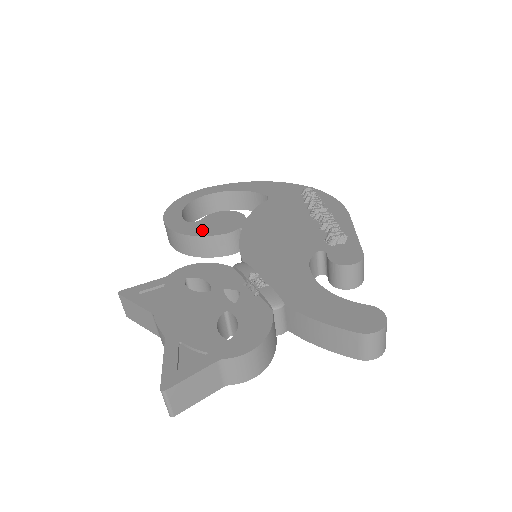
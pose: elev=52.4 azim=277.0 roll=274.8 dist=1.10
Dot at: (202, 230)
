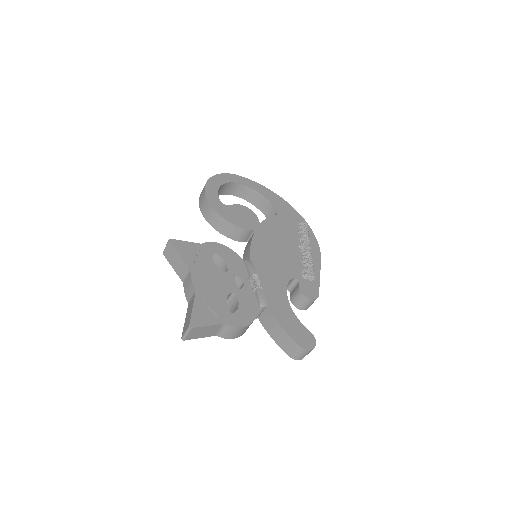
Dot at: (230, 216)
